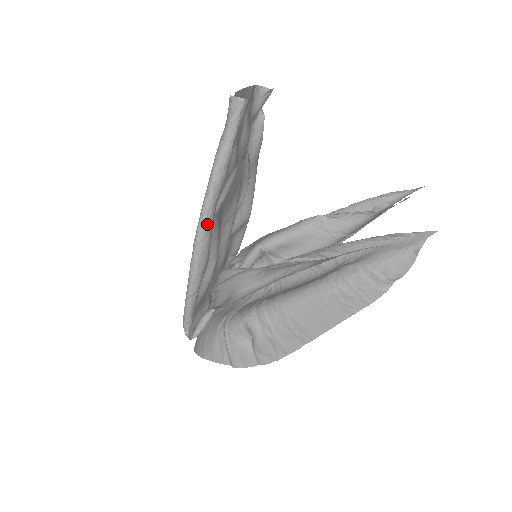
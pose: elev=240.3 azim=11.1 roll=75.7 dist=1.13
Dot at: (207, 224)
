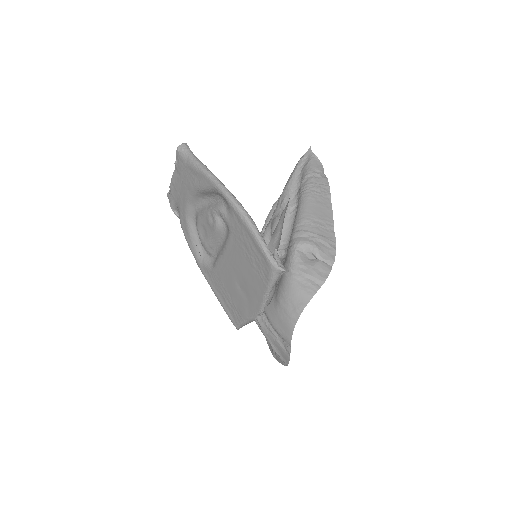
Dot at: occluded
